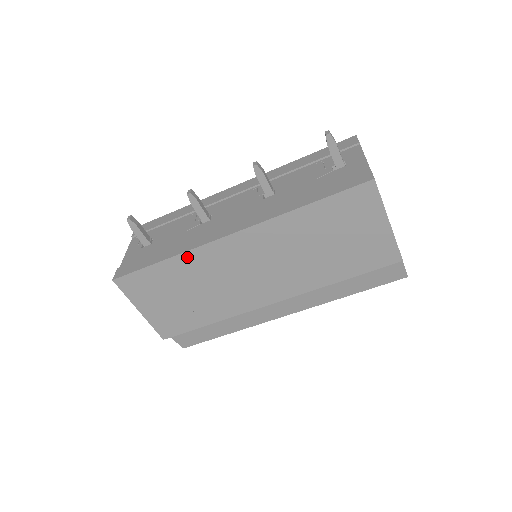
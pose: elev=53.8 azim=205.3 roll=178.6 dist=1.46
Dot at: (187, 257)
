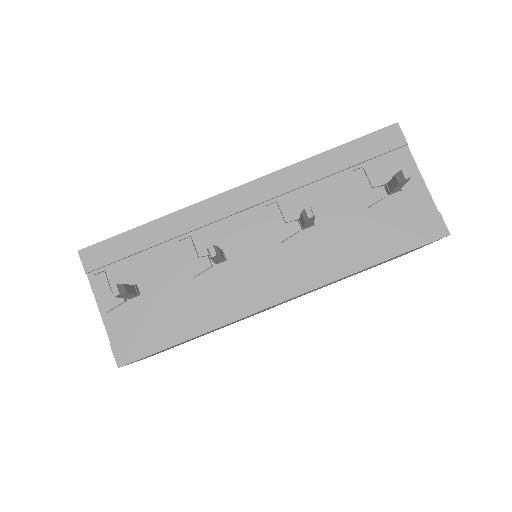
Dot at: (222, 326)
